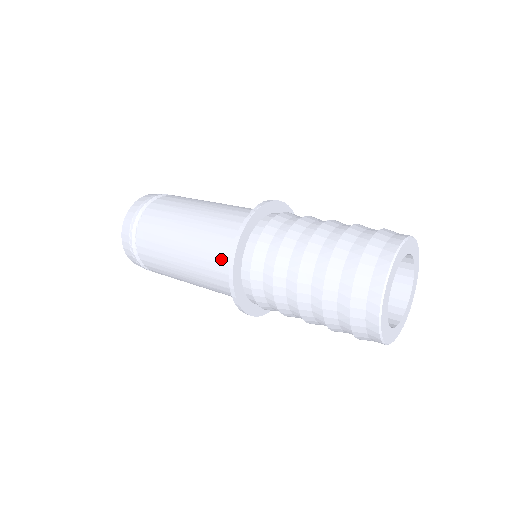
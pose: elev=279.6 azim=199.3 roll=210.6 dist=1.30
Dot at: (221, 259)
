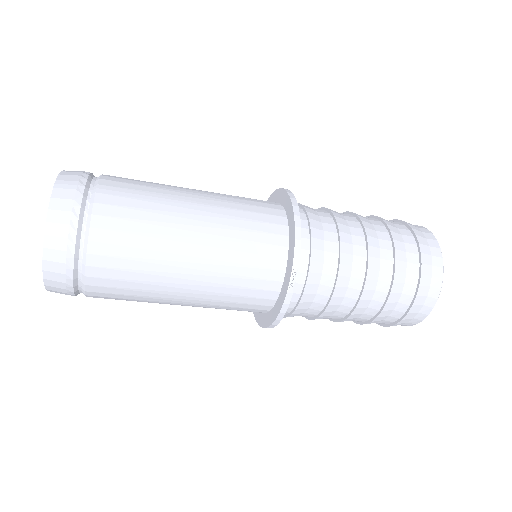
Dot at: (245, 310)
